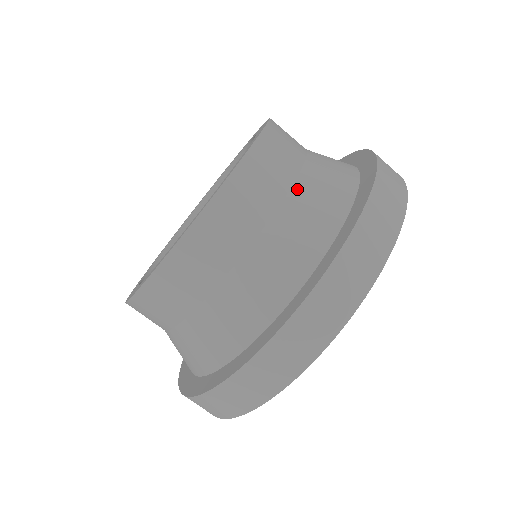
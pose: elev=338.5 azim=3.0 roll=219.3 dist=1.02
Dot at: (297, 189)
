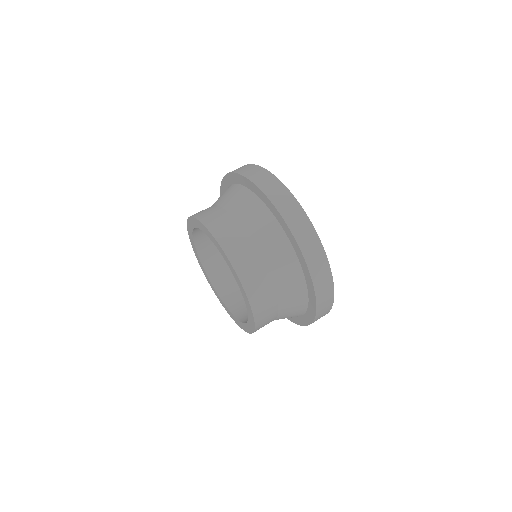
Dot at: (251, 235)
